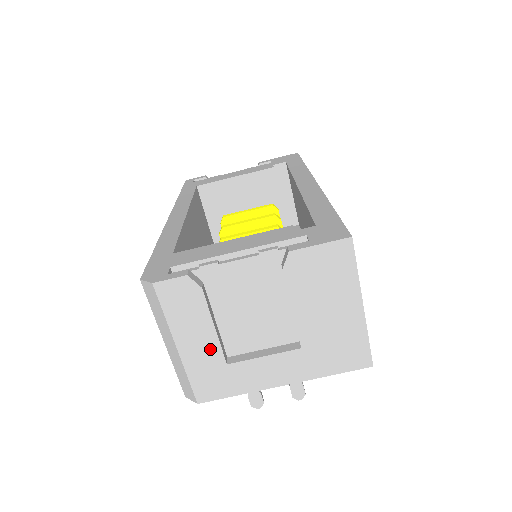
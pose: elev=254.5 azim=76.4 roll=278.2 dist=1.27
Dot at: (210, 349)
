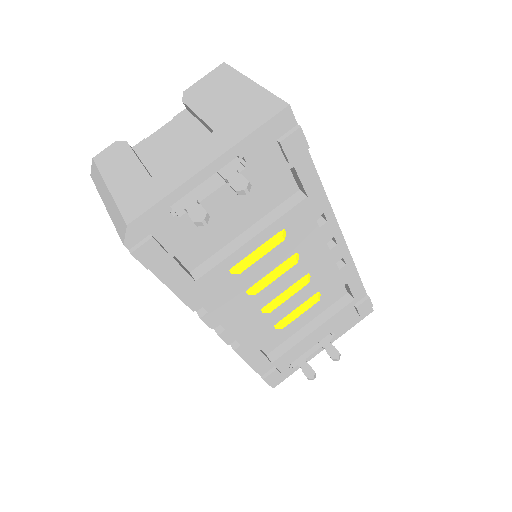
Dot at: (135, 174)
